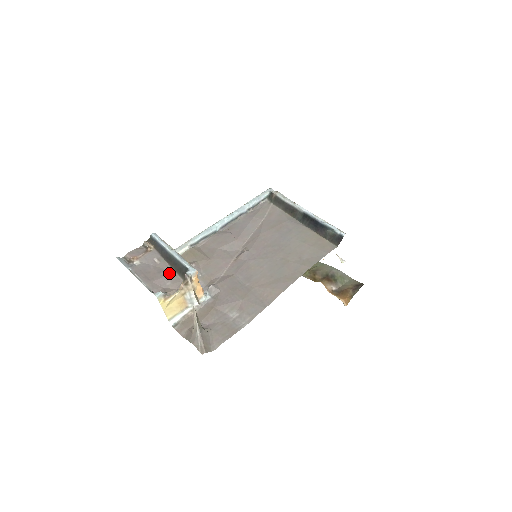
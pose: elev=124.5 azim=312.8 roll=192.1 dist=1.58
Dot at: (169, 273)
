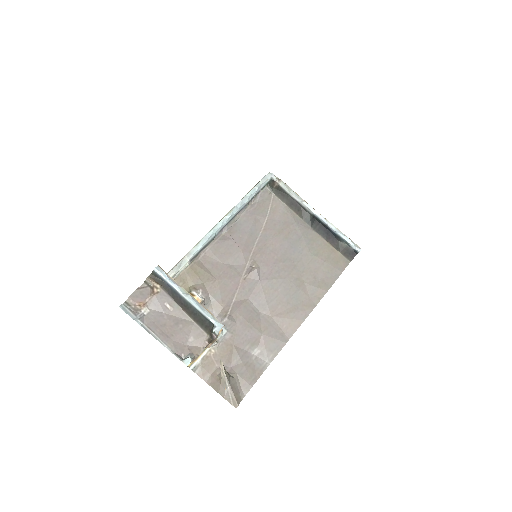
Dot at: (189, 325)
